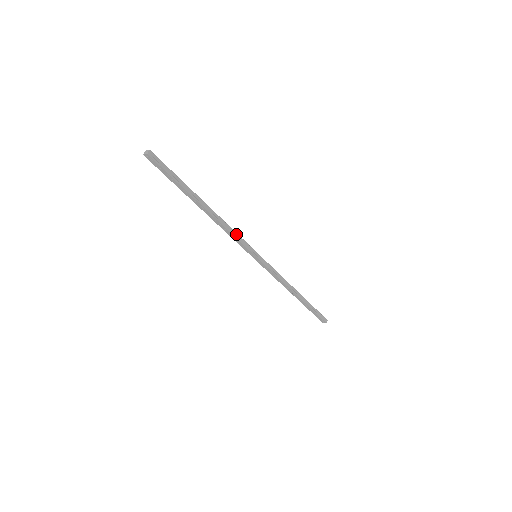
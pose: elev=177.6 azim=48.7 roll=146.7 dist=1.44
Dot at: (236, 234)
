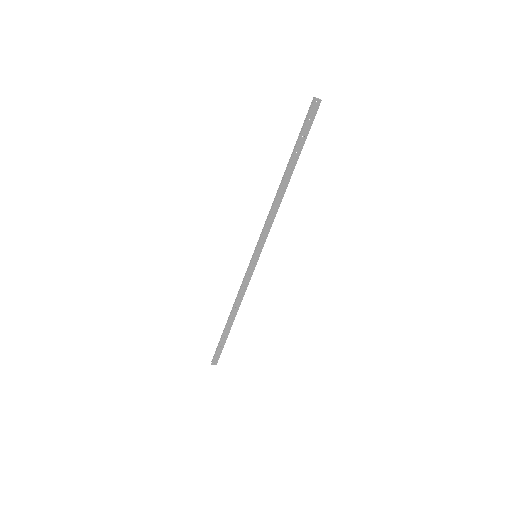
Dot at: (271, 223)
